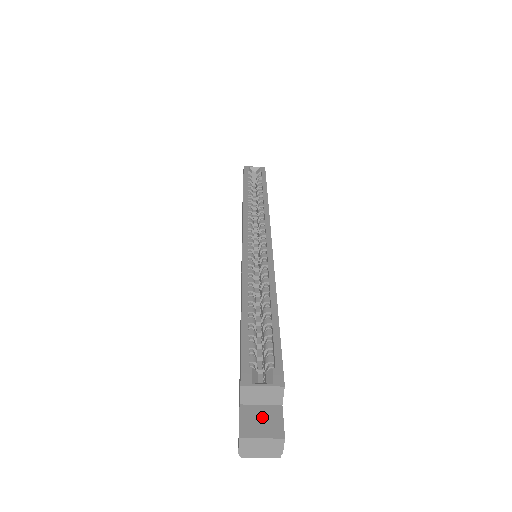
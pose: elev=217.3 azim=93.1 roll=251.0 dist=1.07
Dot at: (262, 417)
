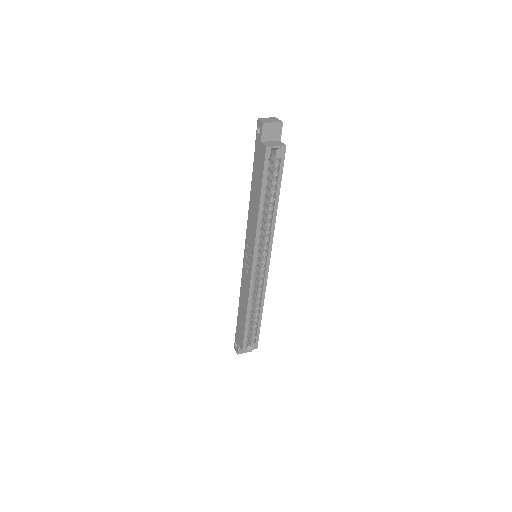
Dot at: occluded
